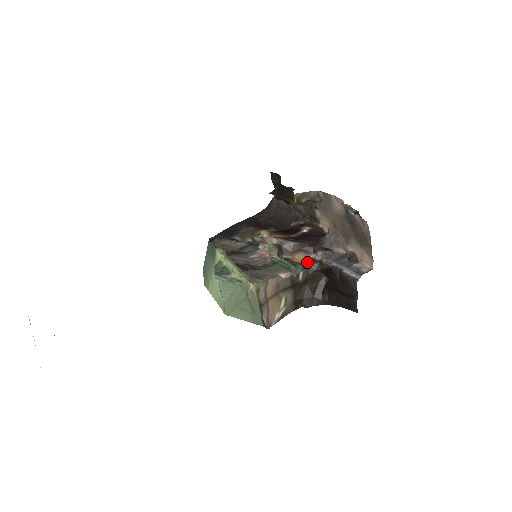
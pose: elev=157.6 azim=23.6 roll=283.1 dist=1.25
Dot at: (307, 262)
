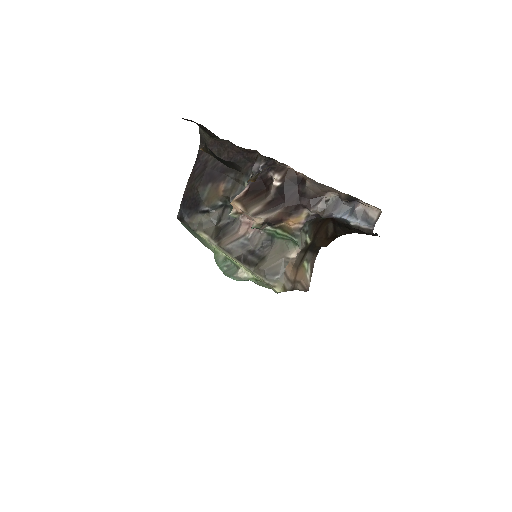
Dot at: (305, 224)
